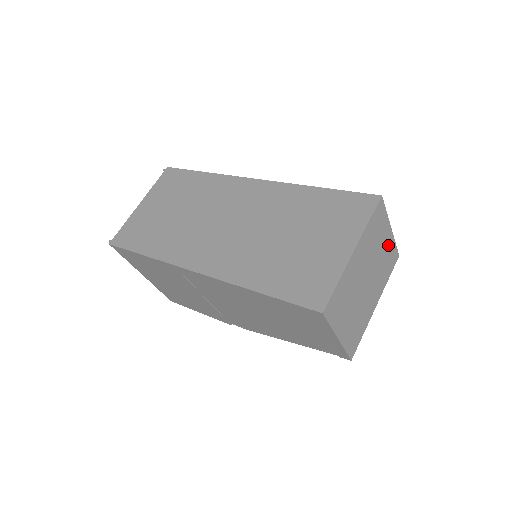
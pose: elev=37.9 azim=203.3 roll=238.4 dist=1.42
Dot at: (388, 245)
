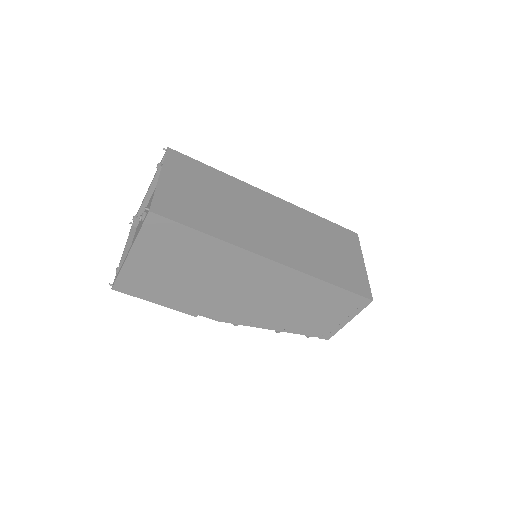
Dot at: occluded
